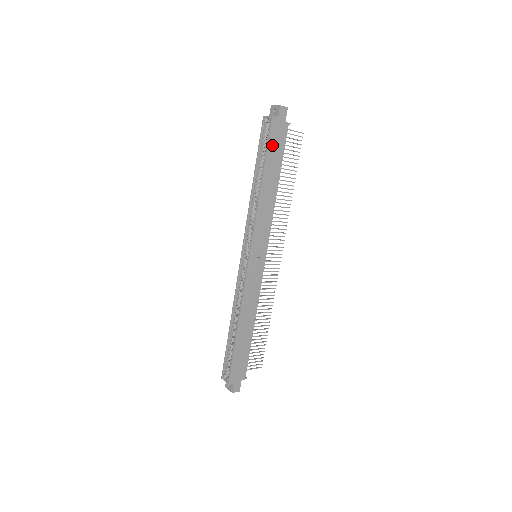
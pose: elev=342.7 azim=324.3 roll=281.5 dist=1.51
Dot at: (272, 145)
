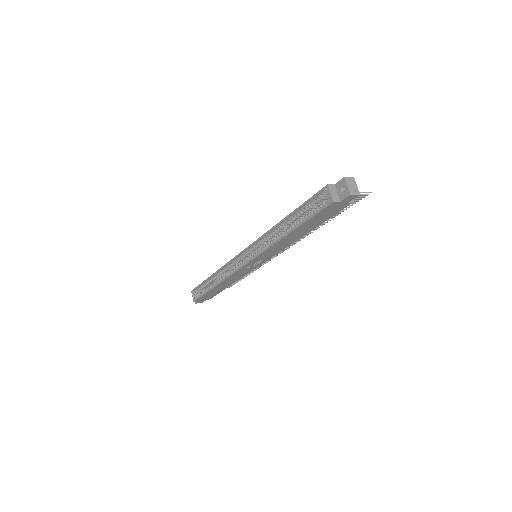
Dot at: (318, 216)
